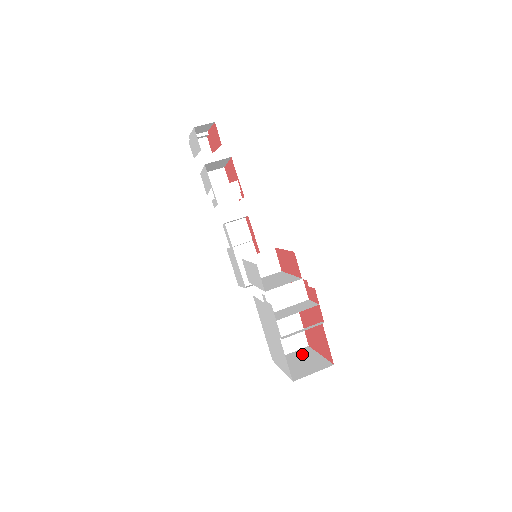
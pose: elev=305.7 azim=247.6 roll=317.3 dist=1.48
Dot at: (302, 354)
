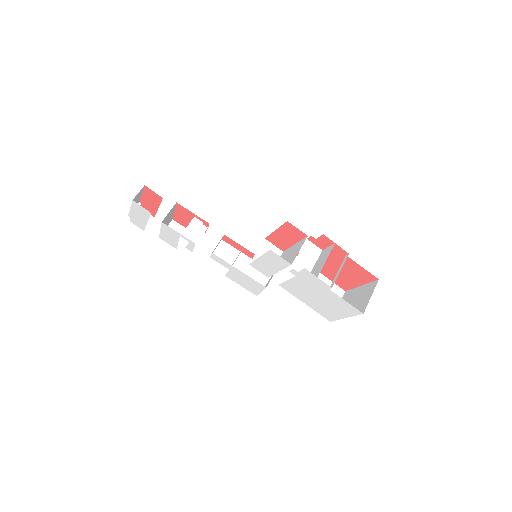
Dot at: (347, 298)
